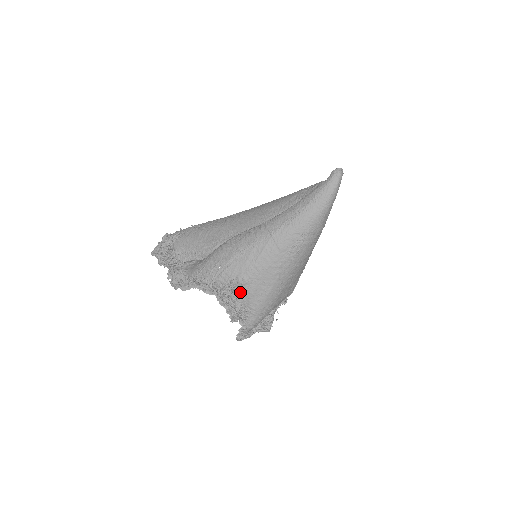
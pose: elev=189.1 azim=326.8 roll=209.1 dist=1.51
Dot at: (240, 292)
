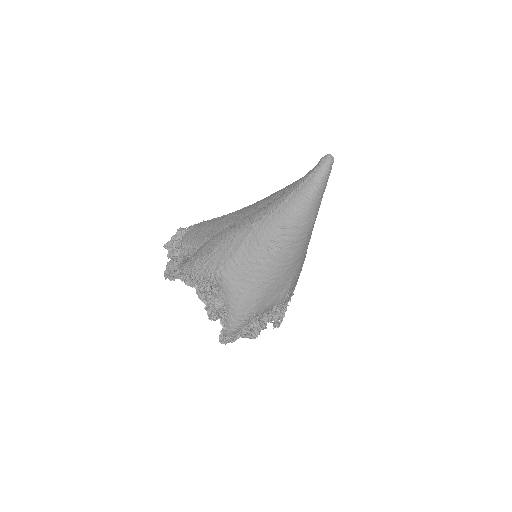
Dot at: (220, 288)
